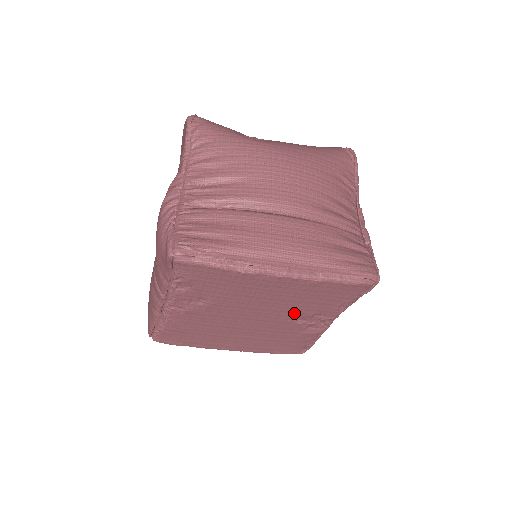
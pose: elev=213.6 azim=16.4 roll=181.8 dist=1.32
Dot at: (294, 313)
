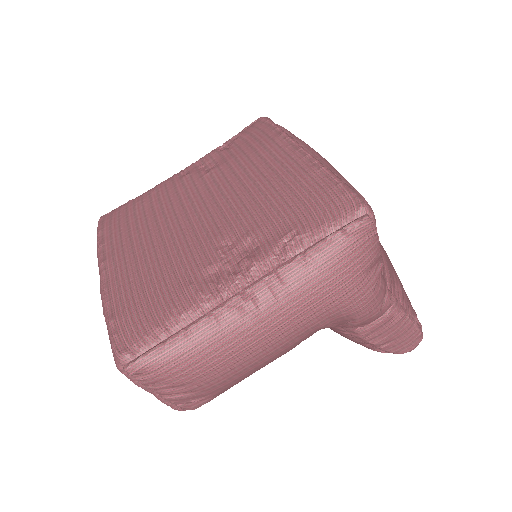
Dot at: (240, 223)
